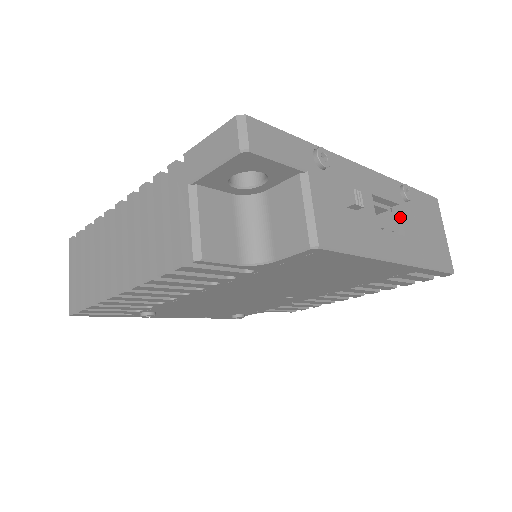
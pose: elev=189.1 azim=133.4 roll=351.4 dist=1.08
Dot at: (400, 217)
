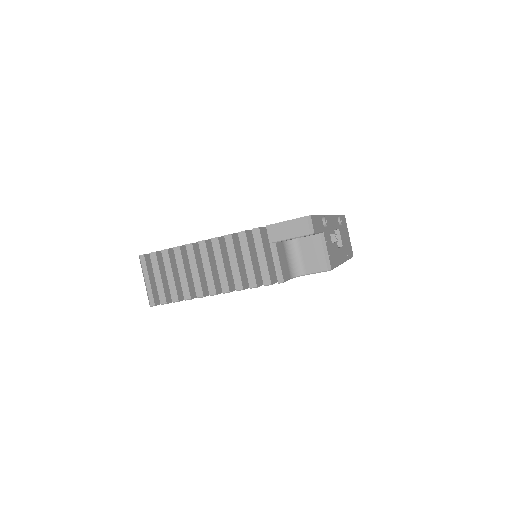
Dot at: (340, 236)
